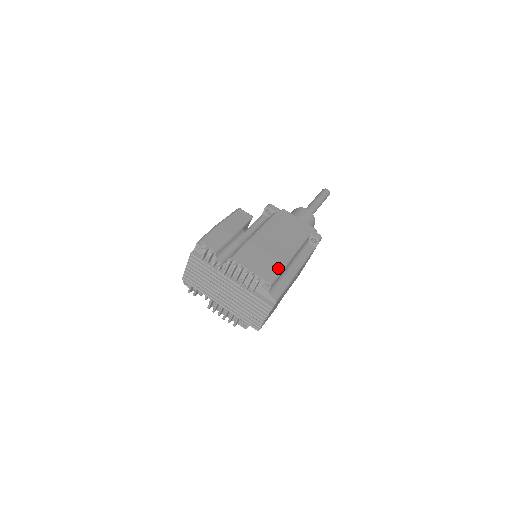
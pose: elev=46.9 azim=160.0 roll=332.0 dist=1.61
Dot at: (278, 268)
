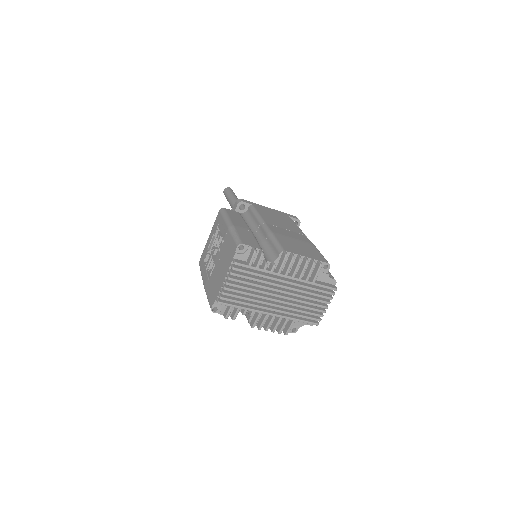
Dot at: (316, 249)
